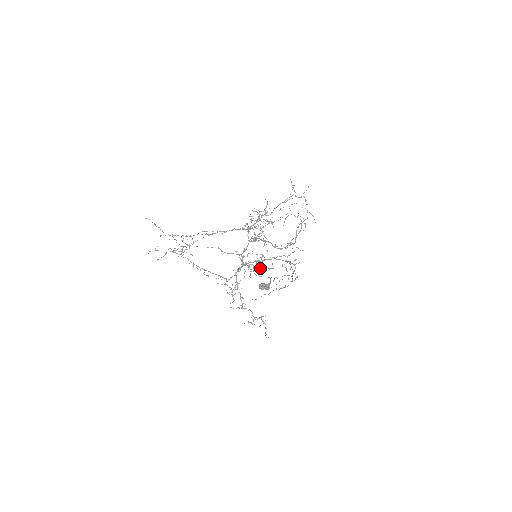
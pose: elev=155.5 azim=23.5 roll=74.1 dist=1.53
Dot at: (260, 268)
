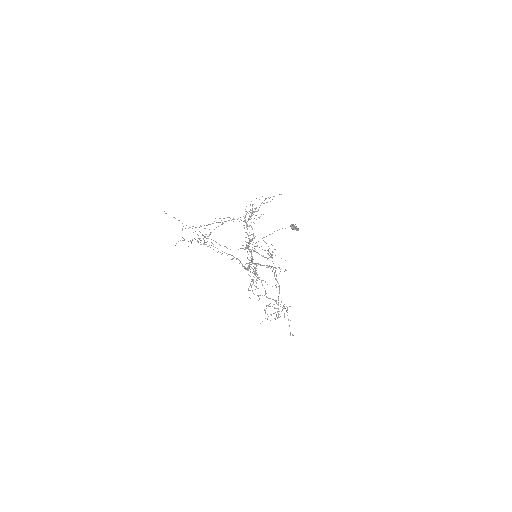
Dot at: (256, 282)
